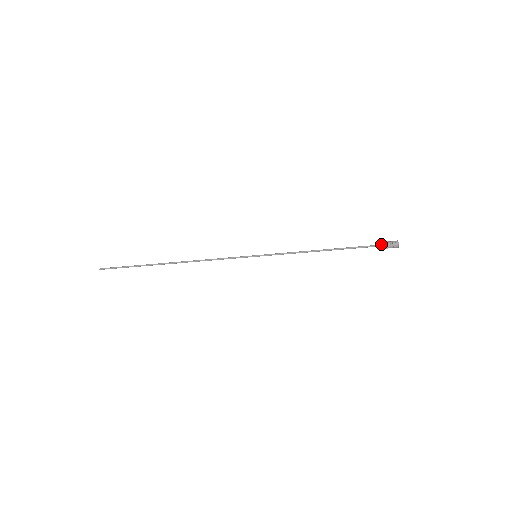
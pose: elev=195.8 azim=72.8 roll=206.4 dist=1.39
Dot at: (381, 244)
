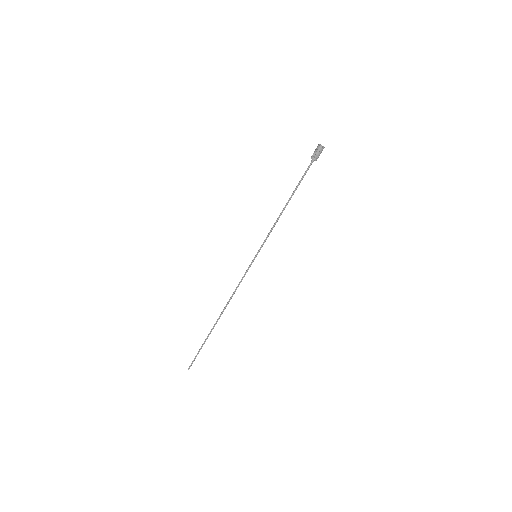
Dot at: (311, 158)
